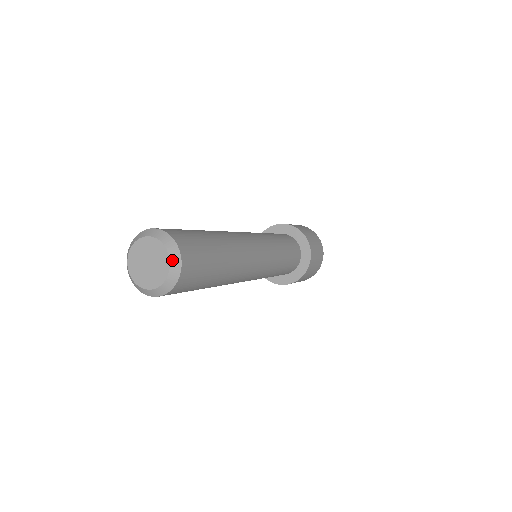
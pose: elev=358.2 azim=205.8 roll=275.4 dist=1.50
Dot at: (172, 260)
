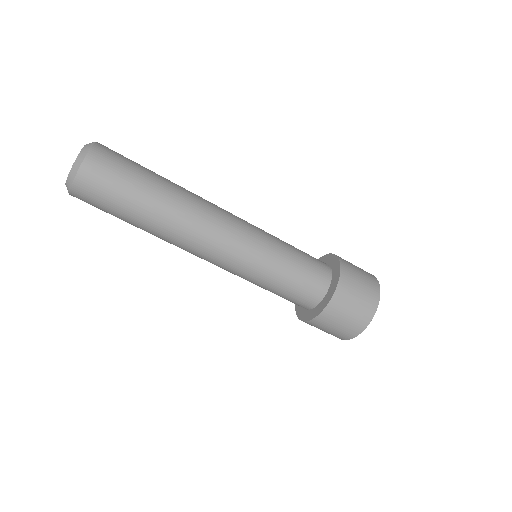
Dot at: (80, 154)
